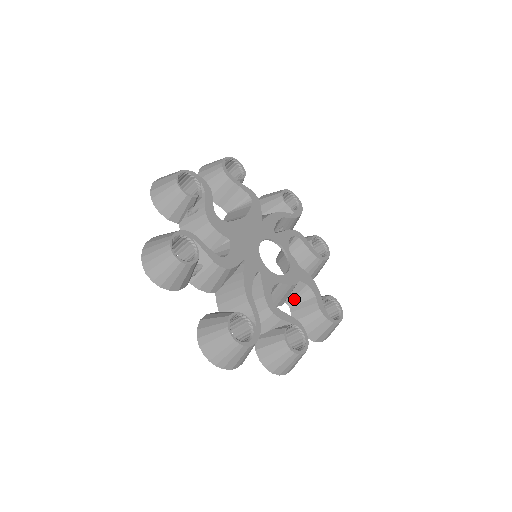
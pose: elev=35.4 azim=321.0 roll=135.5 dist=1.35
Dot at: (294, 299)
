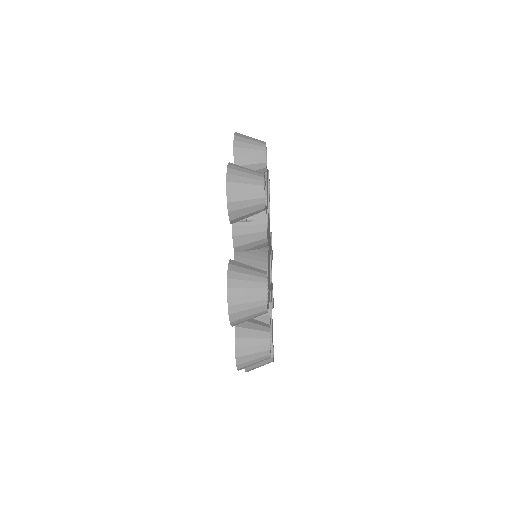
Dot at: occluded
